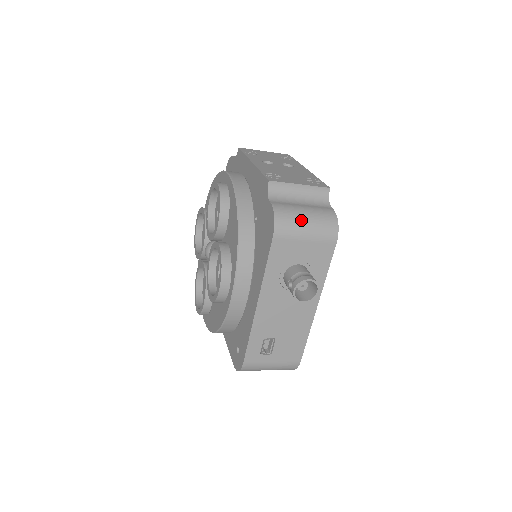
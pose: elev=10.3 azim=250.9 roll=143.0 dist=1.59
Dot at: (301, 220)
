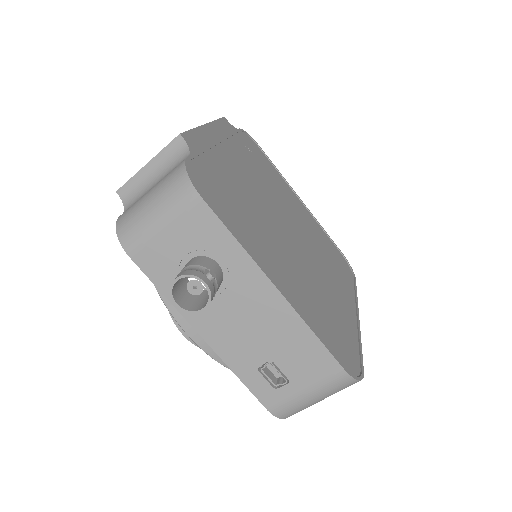
Dot at: (144, 210)
